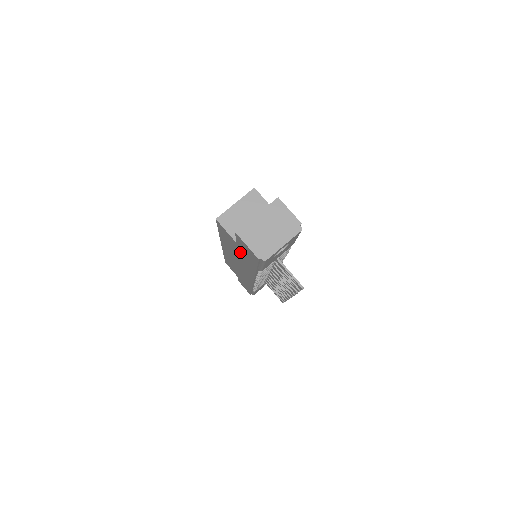
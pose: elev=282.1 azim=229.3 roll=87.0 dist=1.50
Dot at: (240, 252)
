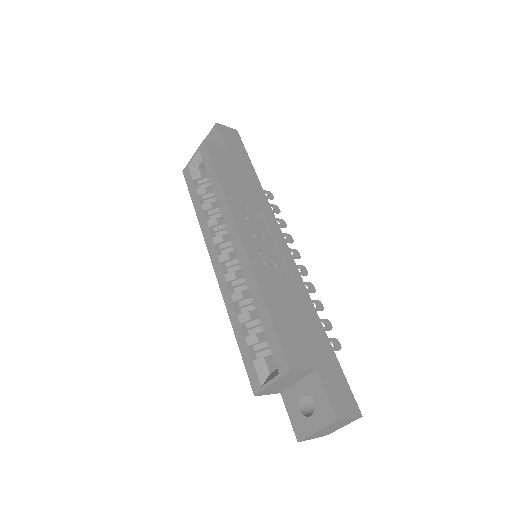
Dot at: occluded
